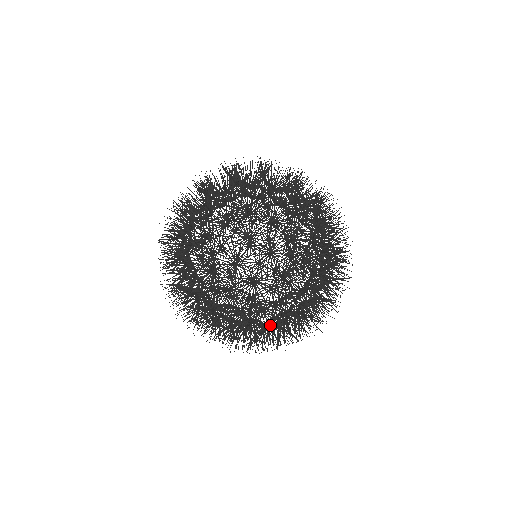
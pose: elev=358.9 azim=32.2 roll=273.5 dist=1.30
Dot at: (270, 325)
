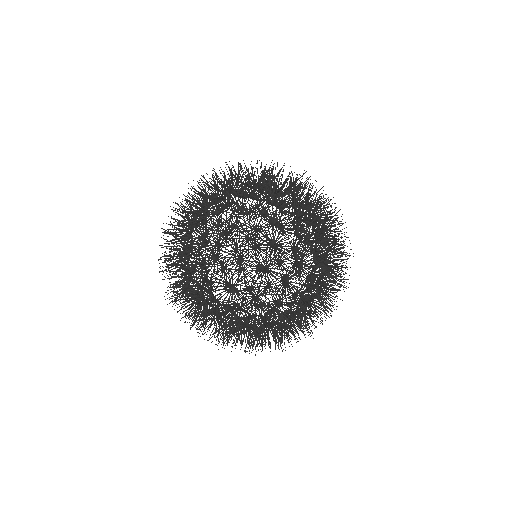
Dot at: (217, 294)
